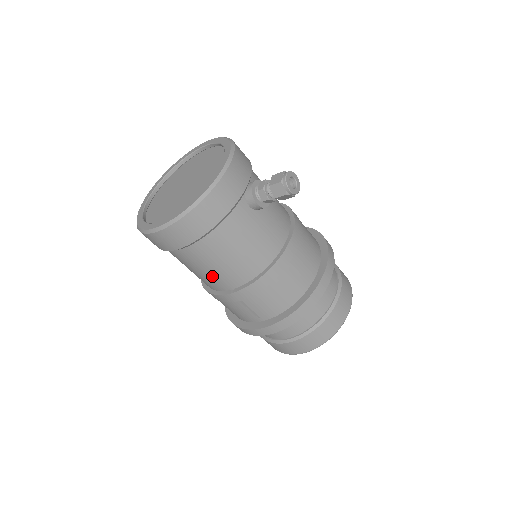
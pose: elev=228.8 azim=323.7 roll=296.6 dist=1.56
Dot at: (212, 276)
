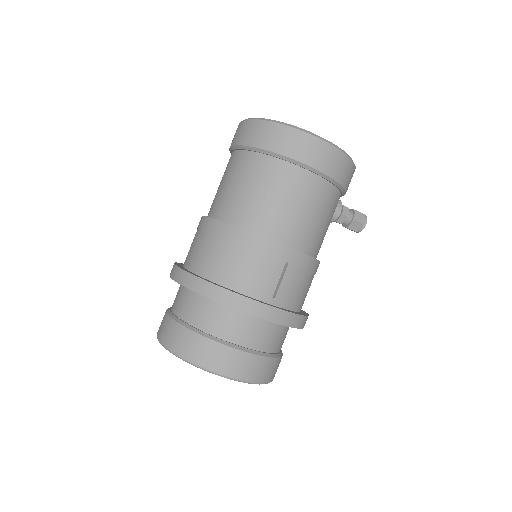
Dot at: (294, 219)
